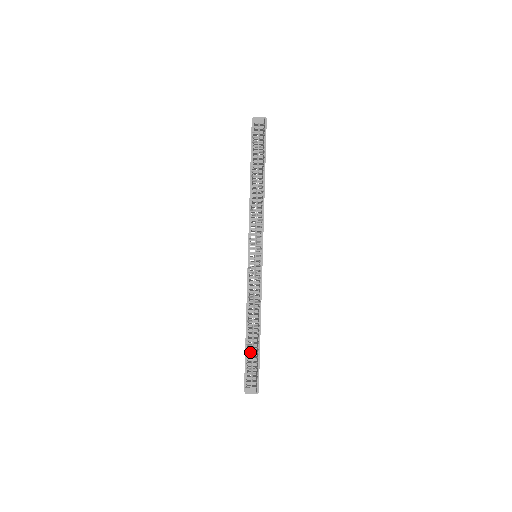
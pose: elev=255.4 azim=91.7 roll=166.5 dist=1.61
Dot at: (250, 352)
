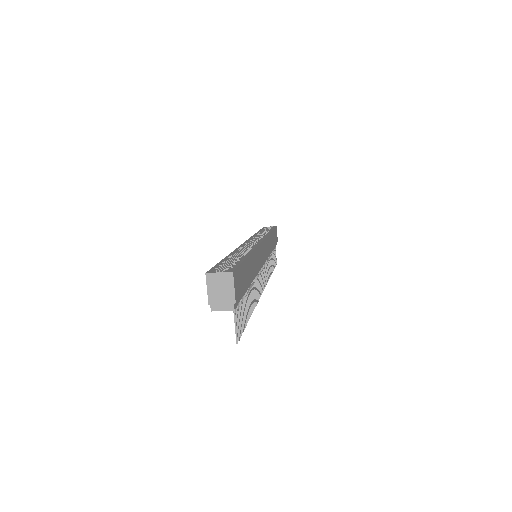
Dot at: occluded
